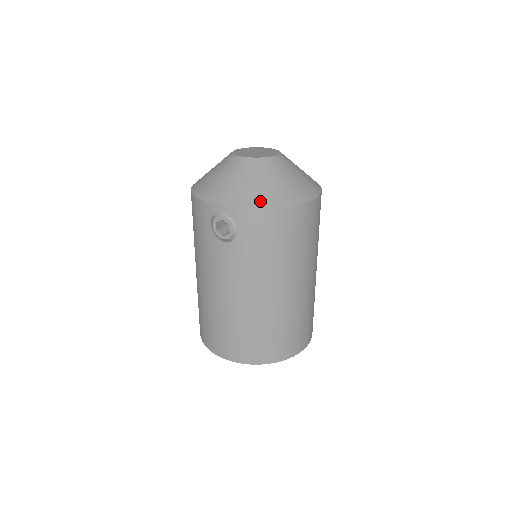
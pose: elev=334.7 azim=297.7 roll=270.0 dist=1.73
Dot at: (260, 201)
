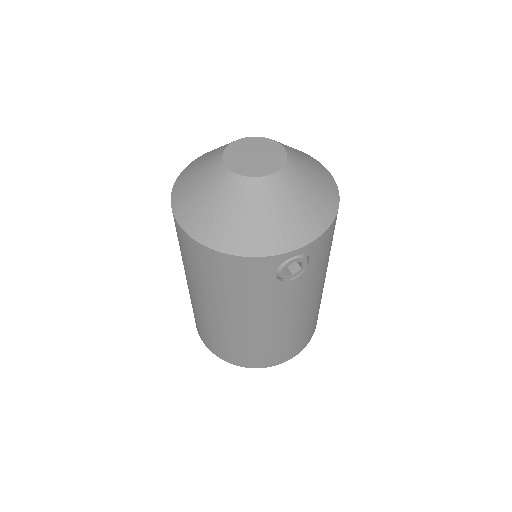
Dot at: (323, 218)
